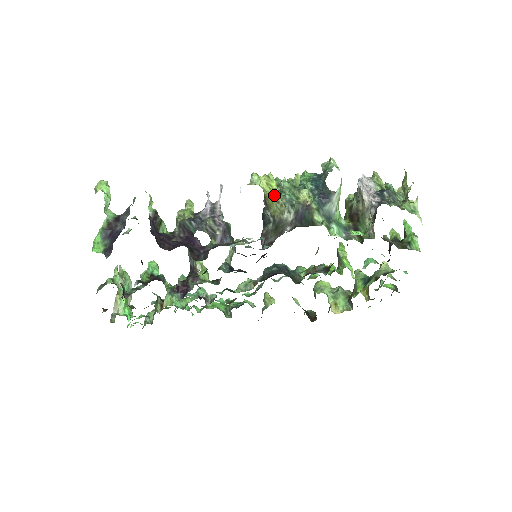
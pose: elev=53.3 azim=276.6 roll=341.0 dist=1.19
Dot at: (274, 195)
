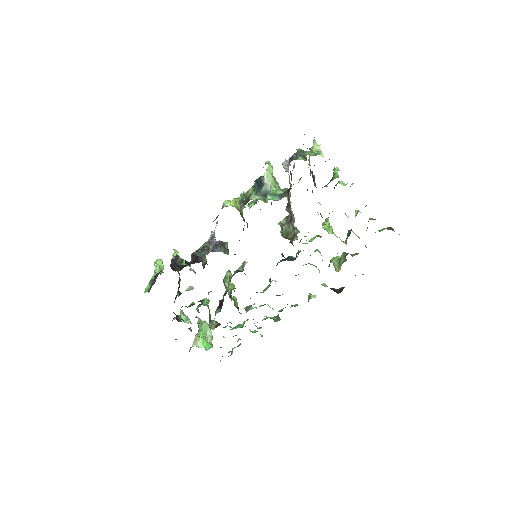
Dot at: (239, 205)
